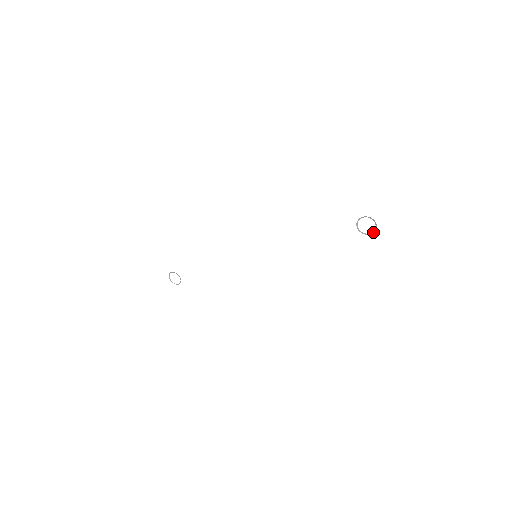
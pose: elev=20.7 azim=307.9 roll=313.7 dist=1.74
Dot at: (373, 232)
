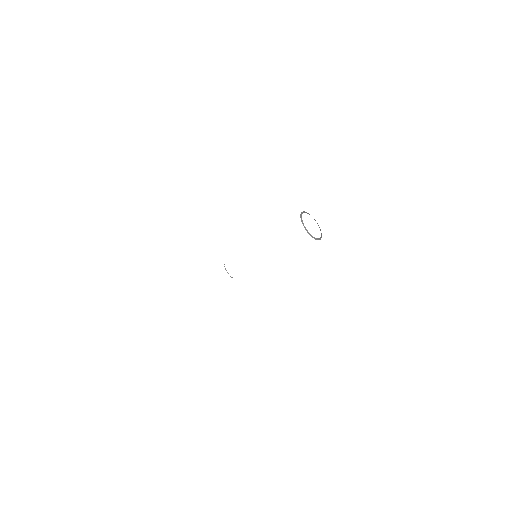
Dot at: (321, 237)
